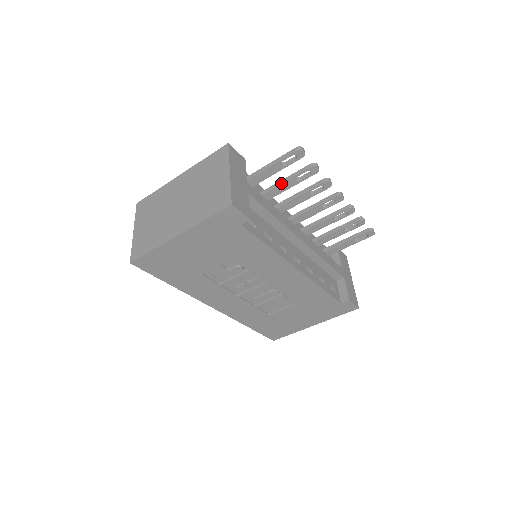
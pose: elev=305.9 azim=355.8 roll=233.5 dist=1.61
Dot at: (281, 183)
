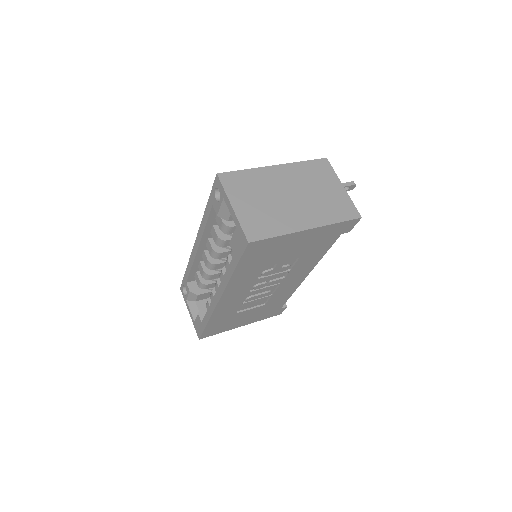
Dot at: occluded
